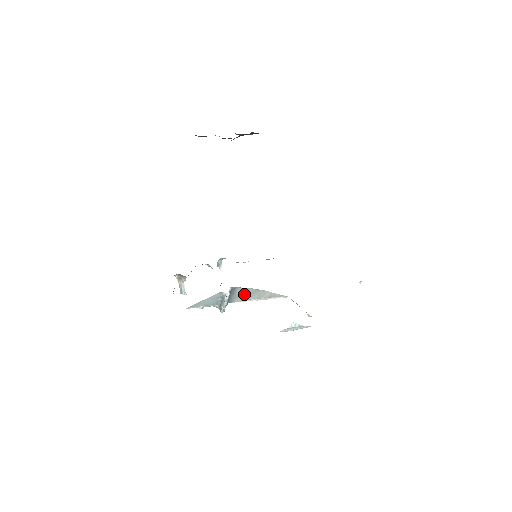
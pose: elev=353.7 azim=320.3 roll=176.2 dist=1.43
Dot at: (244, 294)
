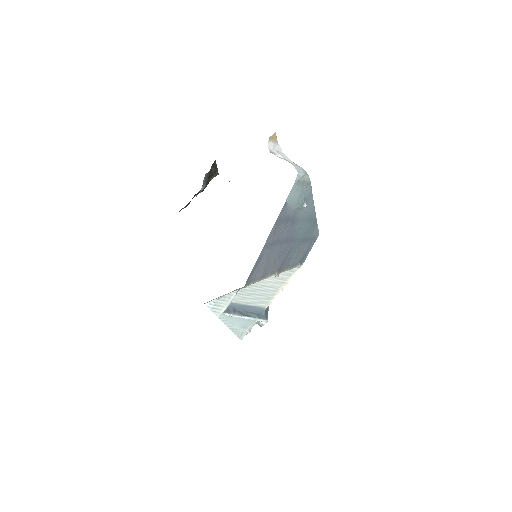
Dot at: (250, 297)
